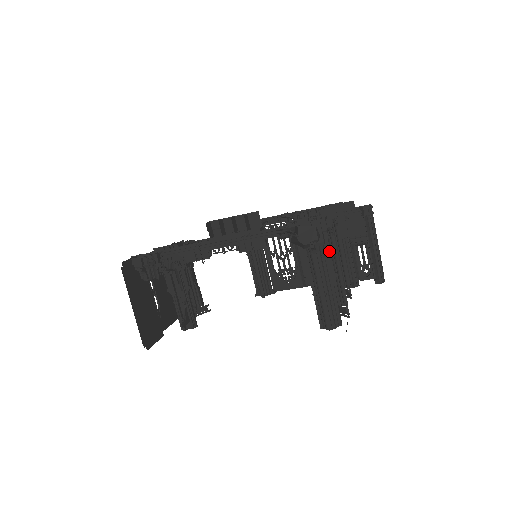
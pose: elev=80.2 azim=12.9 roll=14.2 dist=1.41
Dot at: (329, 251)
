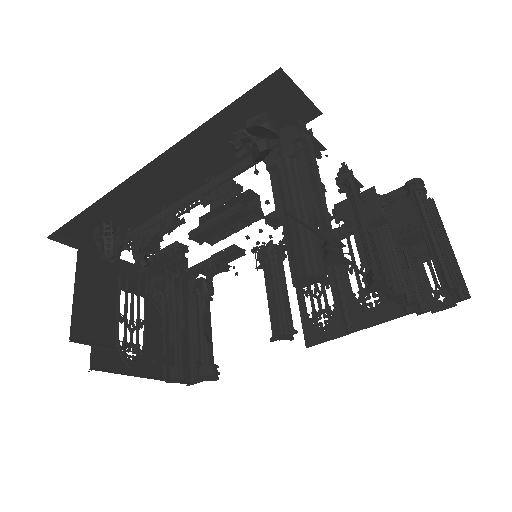
Dot at: (305, 166)
